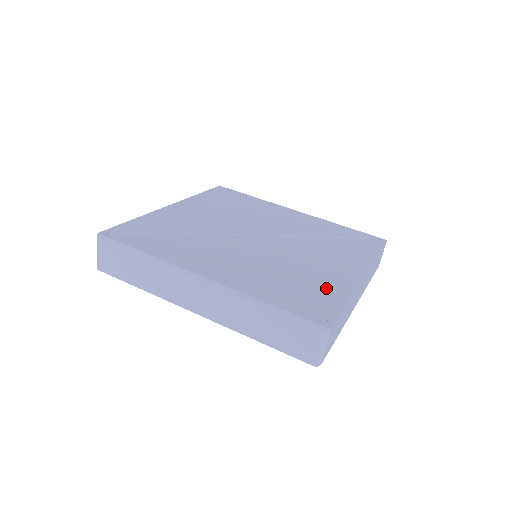
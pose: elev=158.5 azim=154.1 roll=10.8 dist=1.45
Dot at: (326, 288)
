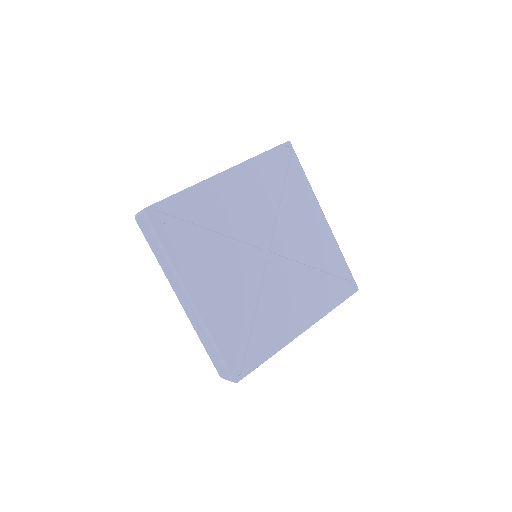
Dot at: (265, 340)
